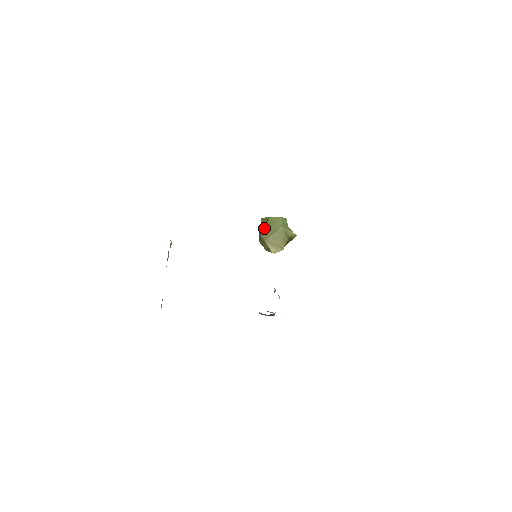
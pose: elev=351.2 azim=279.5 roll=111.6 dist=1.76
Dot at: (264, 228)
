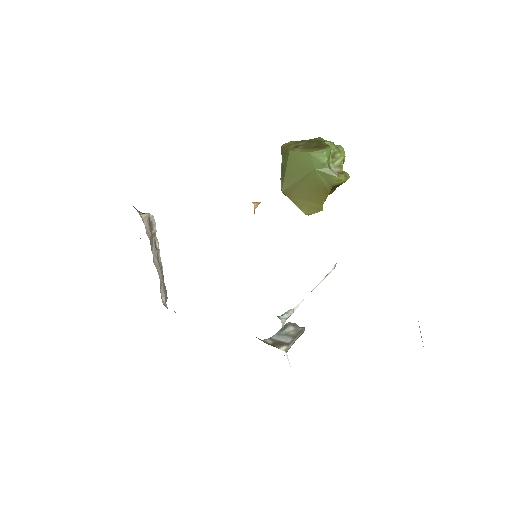
Dot at: (283, 174)
